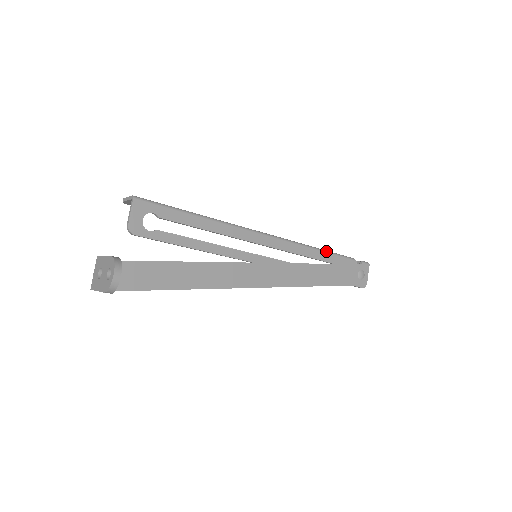
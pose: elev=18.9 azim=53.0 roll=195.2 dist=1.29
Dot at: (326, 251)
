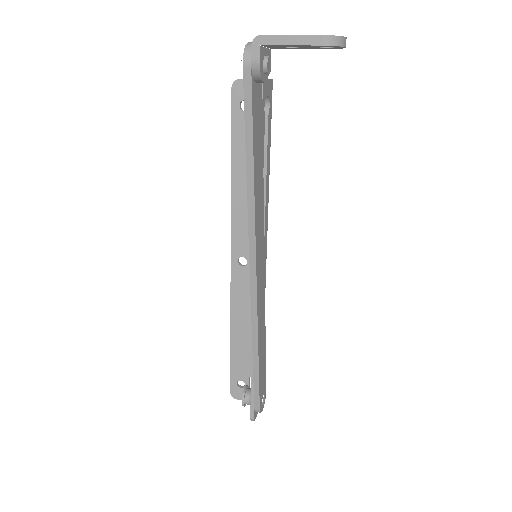
Dot at: occluded
